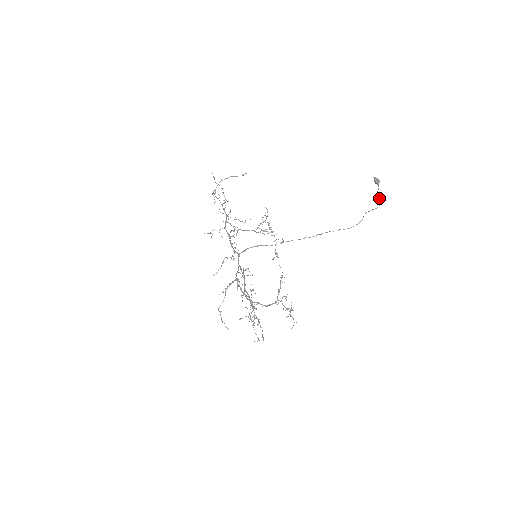
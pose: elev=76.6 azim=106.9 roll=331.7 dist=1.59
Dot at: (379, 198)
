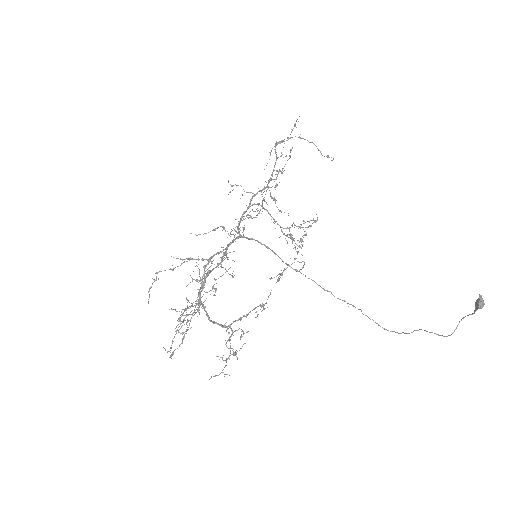
Dot at: (456, 327)
